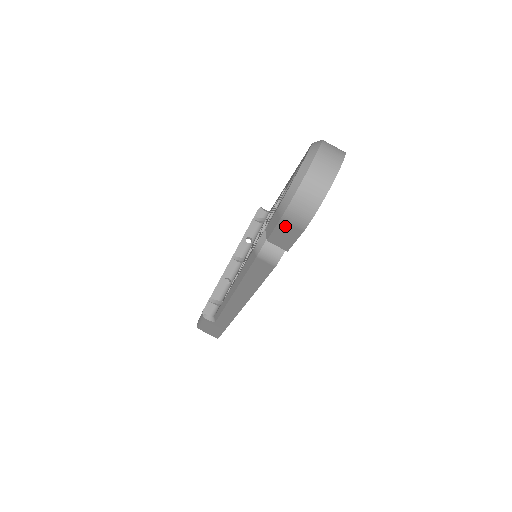
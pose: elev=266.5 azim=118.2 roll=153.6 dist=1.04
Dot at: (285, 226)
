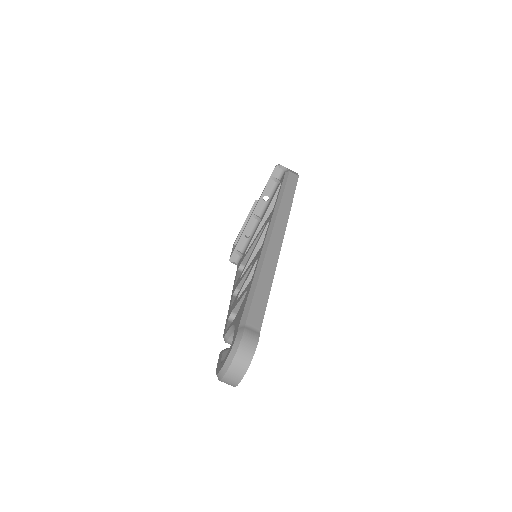
Dot at: occluded
